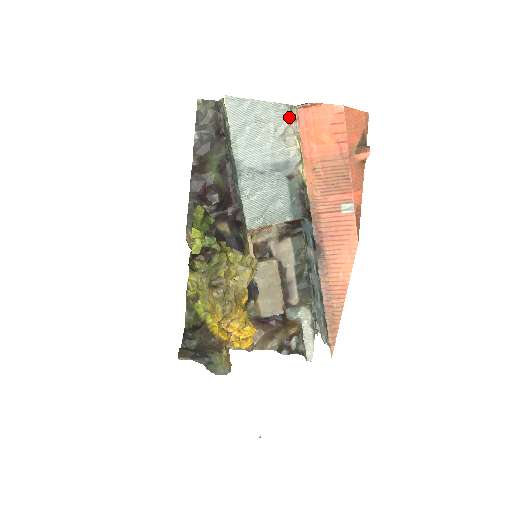
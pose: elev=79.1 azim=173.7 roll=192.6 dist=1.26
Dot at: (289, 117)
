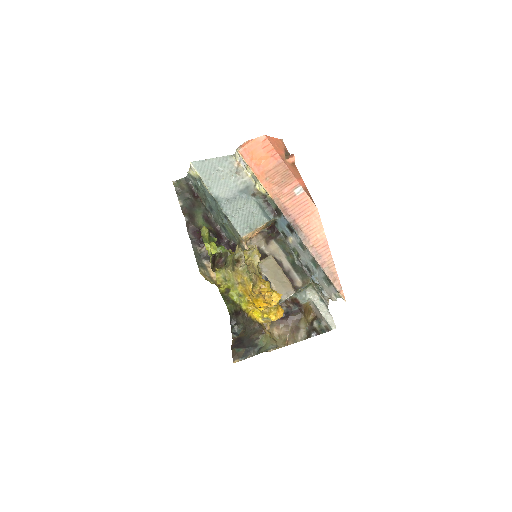
Dot at: (236, 161)
